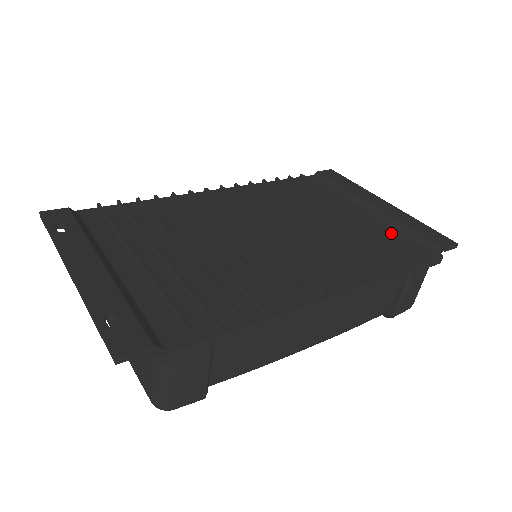
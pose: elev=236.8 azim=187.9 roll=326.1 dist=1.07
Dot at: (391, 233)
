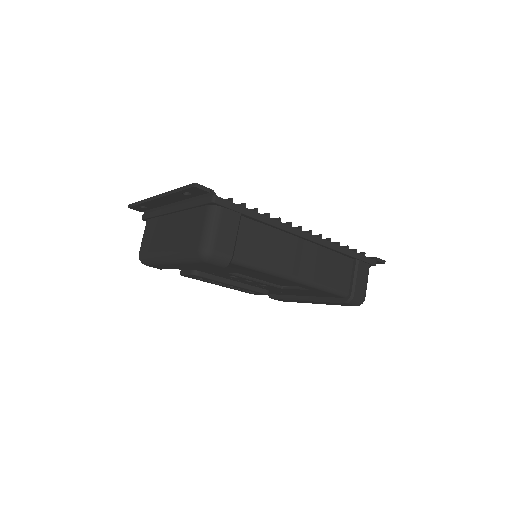
Dot at: occluded
